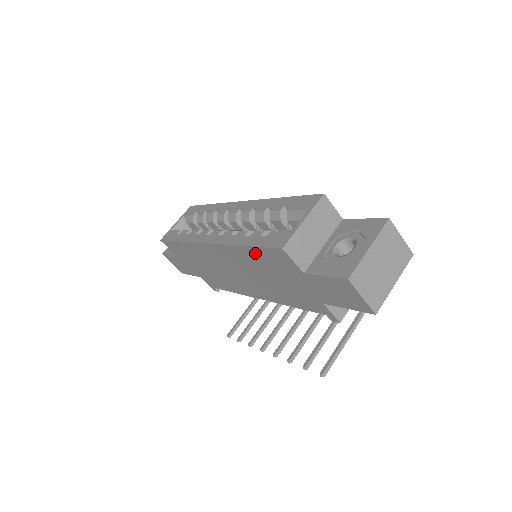
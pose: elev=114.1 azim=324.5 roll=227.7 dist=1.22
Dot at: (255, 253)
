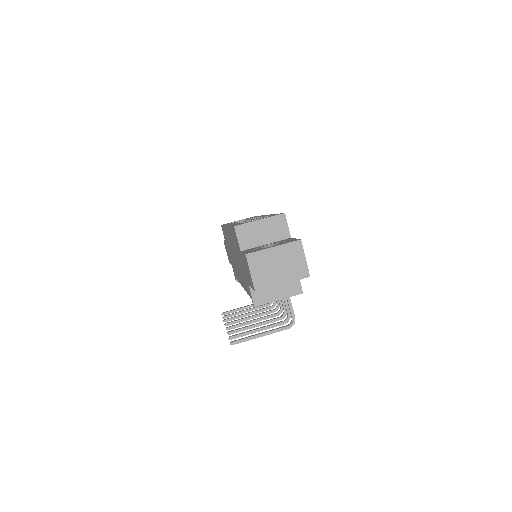
Dot at: (232, 233)
